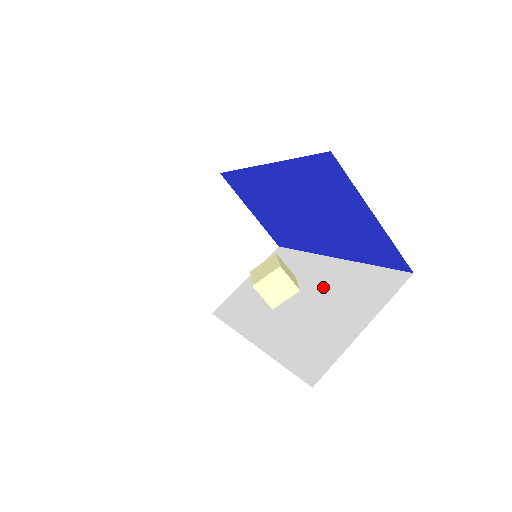
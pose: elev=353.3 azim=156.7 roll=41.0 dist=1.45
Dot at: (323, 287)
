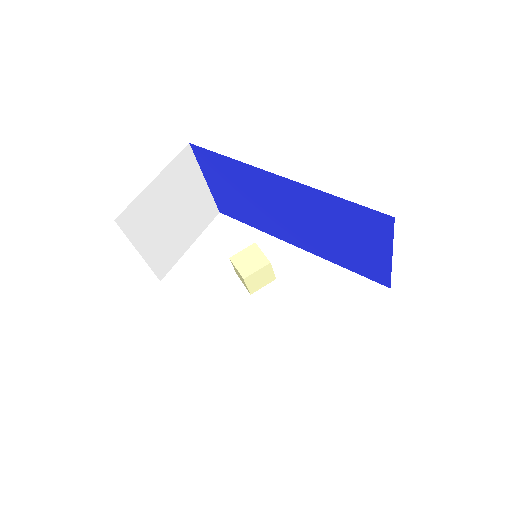
Dot at: (302, 281)
